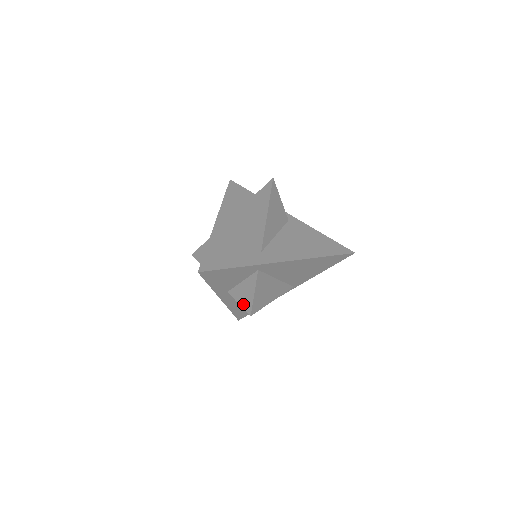
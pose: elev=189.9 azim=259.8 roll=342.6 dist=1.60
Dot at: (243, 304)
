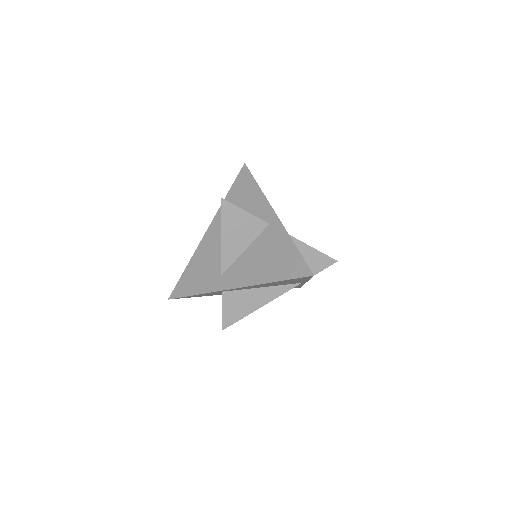
Dot at: occluded
